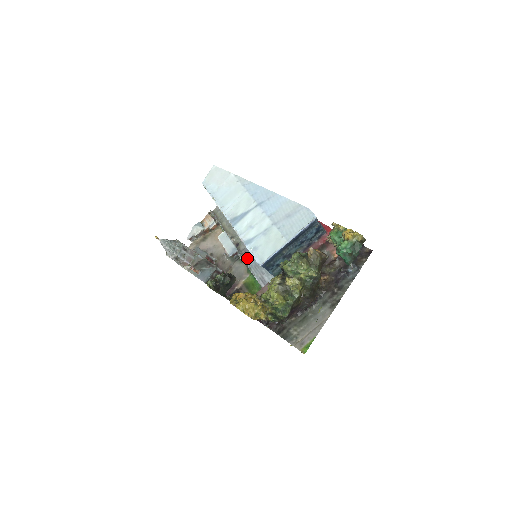
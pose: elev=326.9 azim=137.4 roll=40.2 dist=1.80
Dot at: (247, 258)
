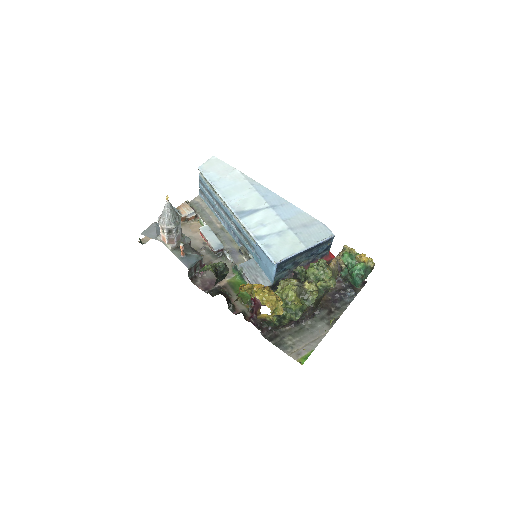
Dot at: (233, 258)
